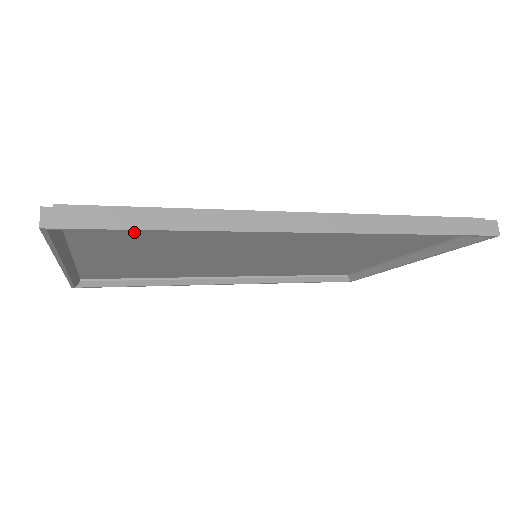
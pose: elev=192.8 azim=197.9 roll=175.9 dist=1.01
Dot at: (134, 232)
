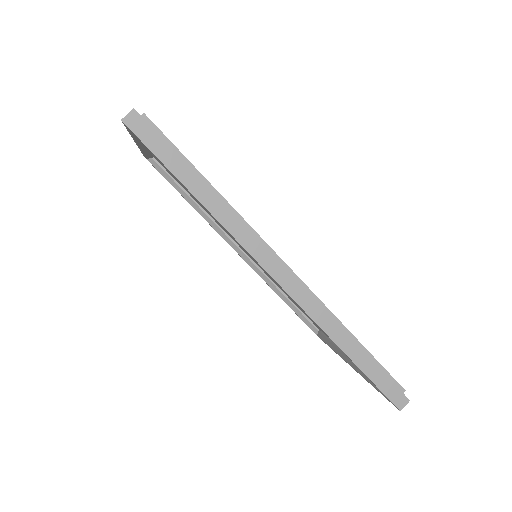
Dot at: occluded
